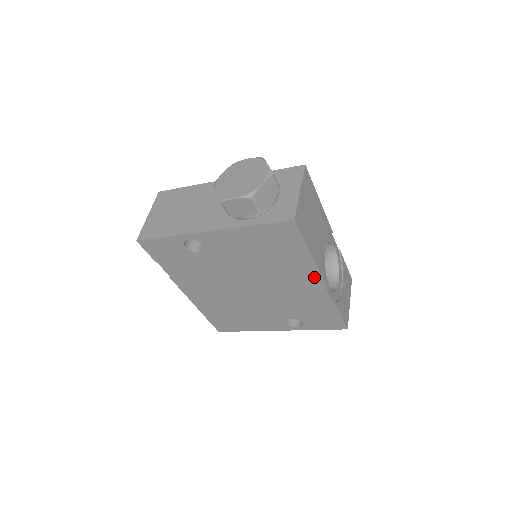
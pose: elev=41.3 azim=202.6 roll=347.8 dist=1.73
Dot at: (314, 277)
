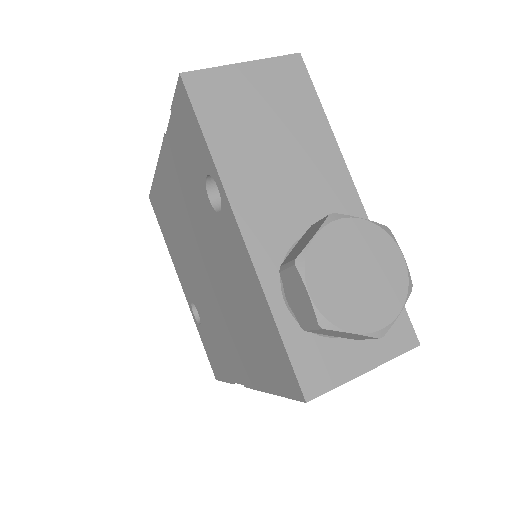
Dot at: (248, 377)
